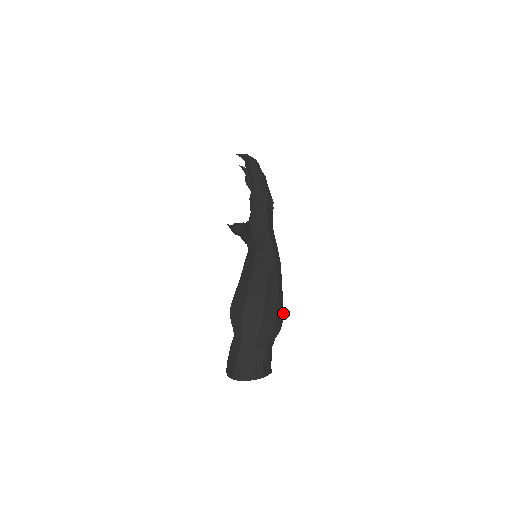
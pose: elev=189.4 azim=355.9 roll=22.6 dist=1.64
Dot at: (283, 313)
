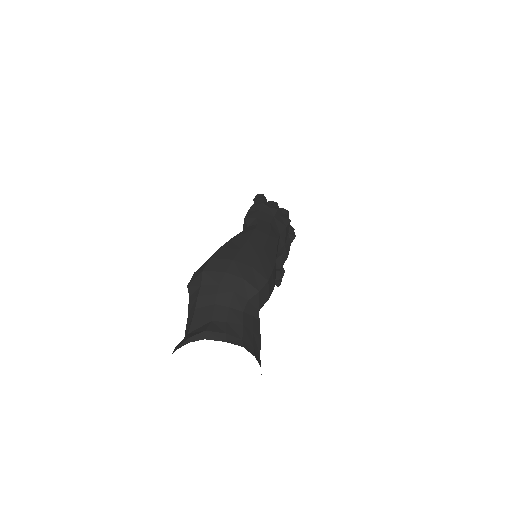
Dot at: (263, 272)
